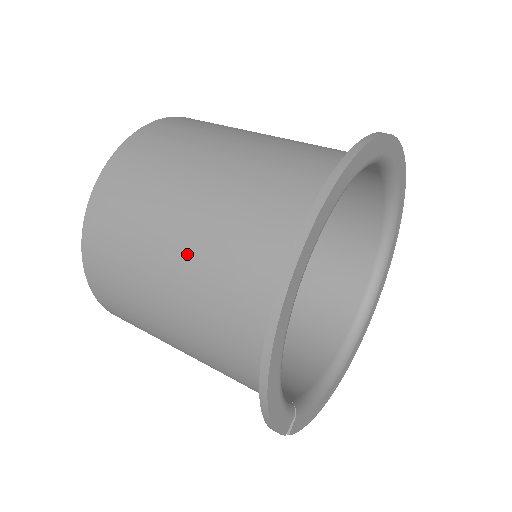
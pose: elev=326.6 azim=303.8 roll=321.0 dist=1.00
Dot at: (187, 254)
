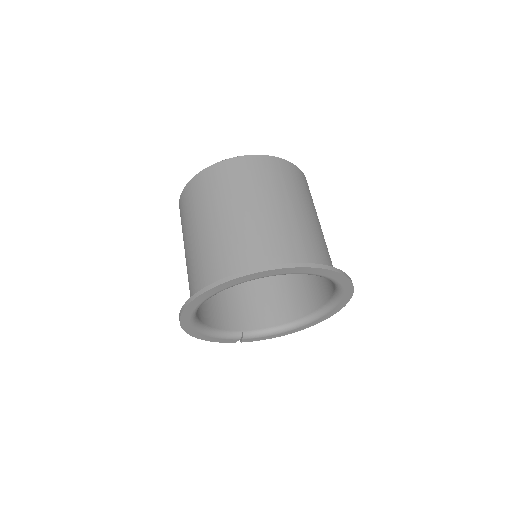
Dot at: occluded
